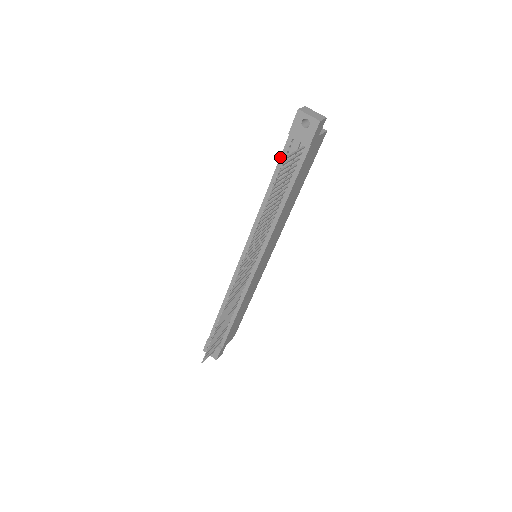
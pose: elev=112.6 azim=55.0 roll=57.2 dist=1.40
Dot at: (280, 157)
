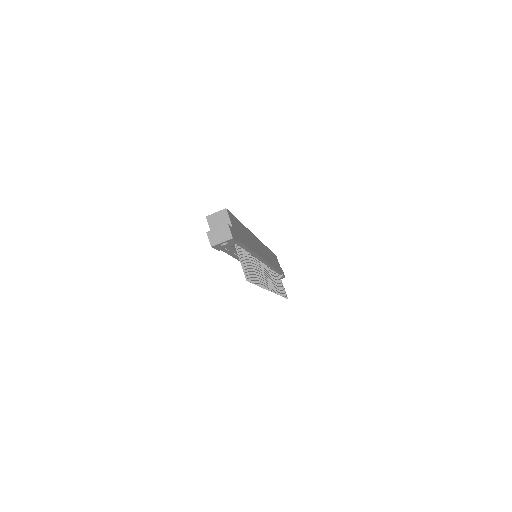
Dot at: occluded
